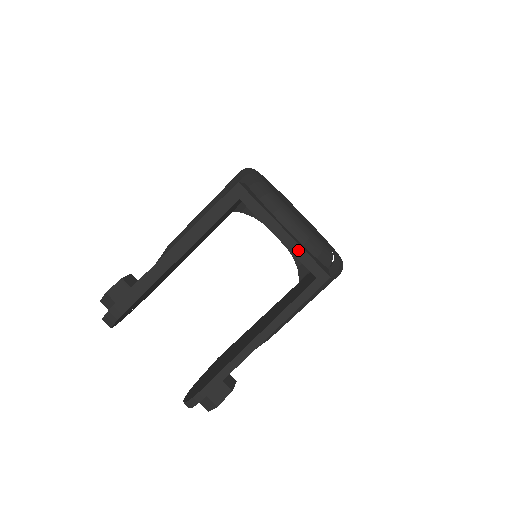
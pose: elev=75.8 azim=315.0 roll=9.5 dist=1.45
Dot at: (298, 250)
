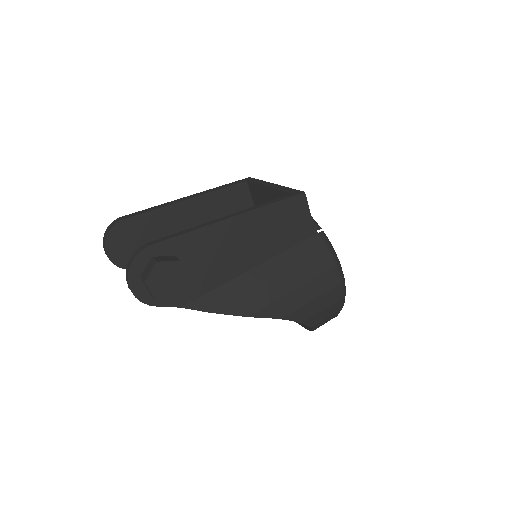
Dot at: (281, 188)
